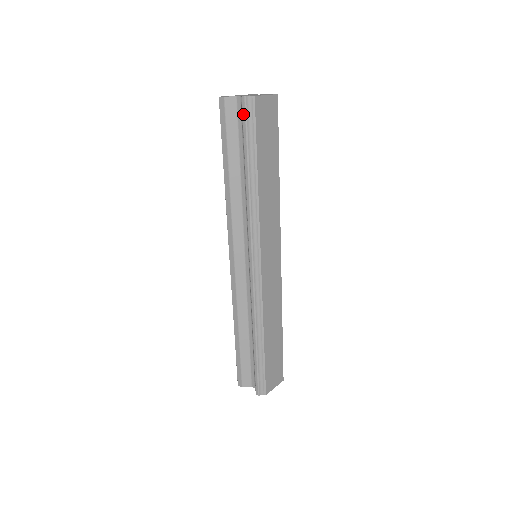
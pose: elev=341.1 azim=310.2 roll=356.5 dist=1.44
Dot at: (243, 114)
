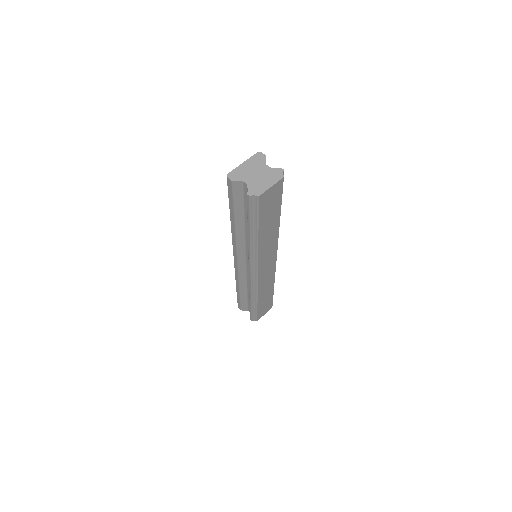
Dot at: (248, 204)
